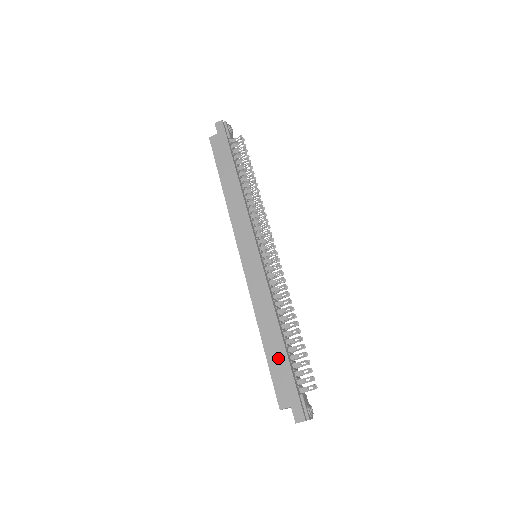
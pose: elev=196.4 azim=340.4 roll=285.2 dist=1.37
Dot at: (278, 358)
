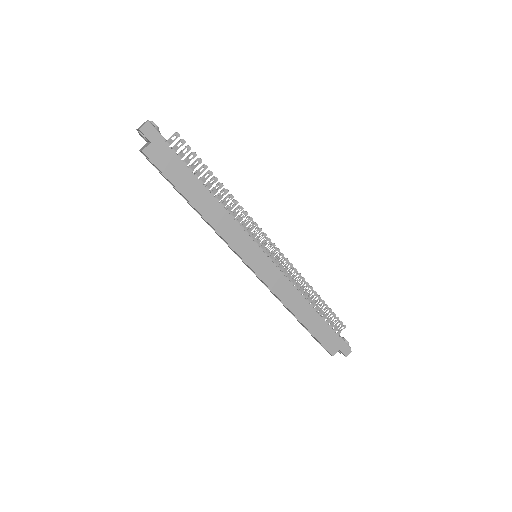
Dot at: (318, 326)
